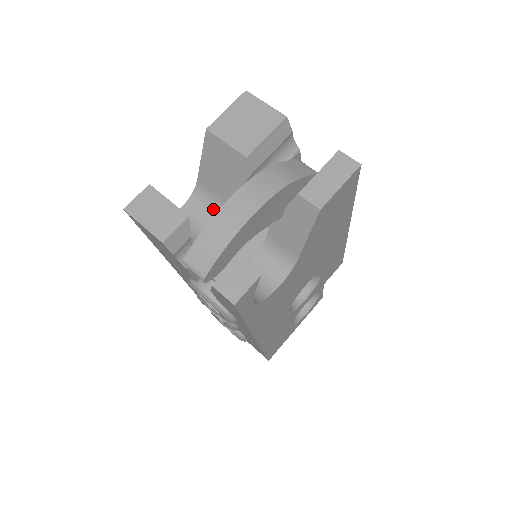
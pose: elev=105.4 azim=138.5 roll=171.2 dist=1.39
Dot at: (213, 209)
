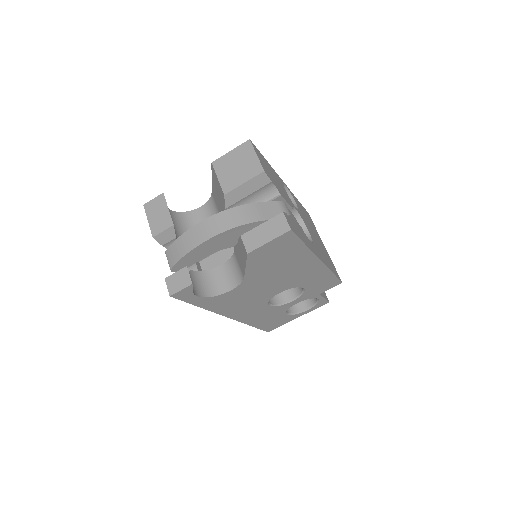
Dot at: occluded
